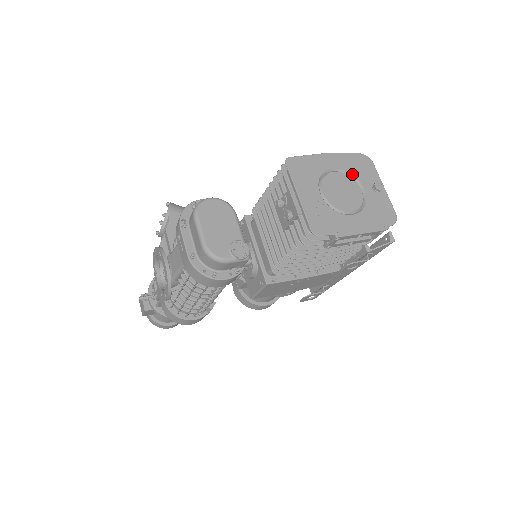
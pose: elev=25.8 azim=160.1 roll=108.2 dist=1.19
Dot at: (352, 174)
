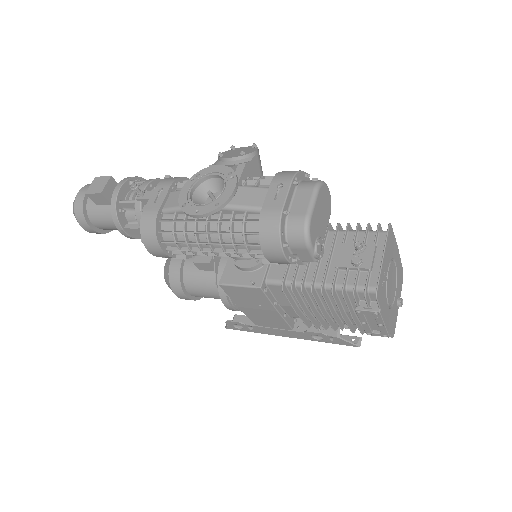
Dot at: (397, 277)
